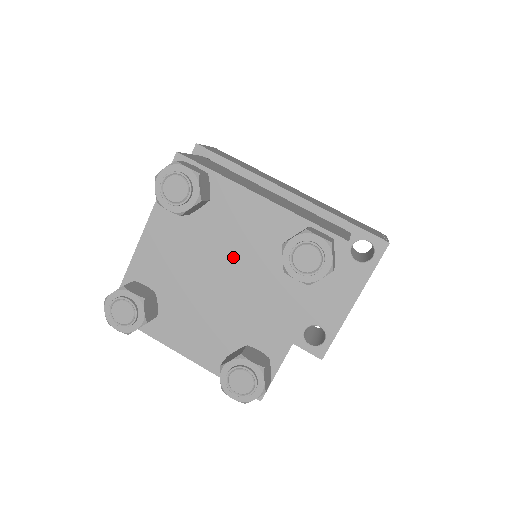
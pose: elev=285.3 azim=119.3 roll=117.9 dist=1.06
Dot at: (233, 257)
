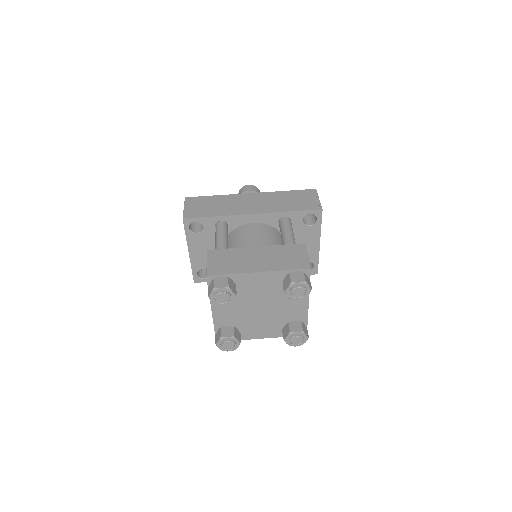
Dot at: (261, 298)
